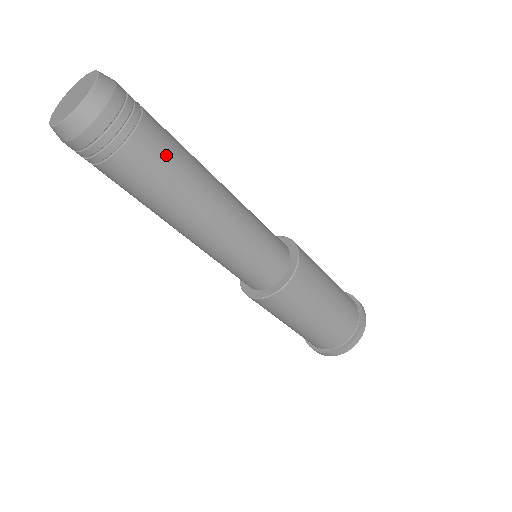
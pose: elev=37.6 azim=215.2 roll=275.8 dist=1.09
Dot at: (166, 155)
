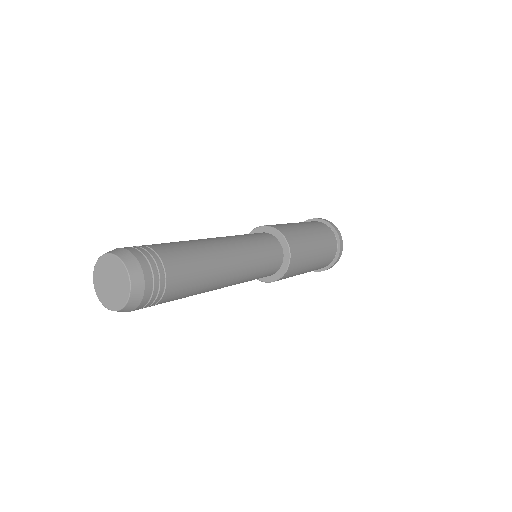
Dot at: (185, 258)
